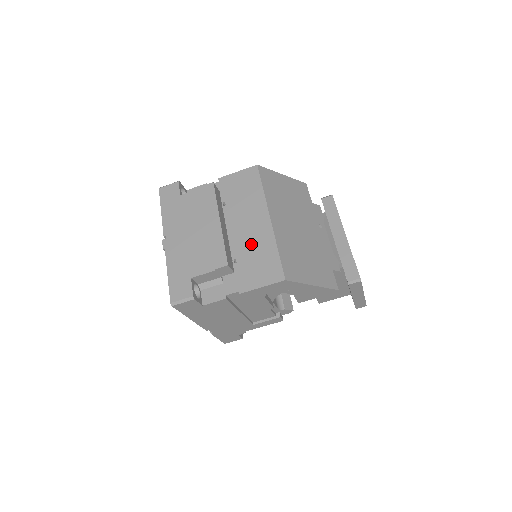
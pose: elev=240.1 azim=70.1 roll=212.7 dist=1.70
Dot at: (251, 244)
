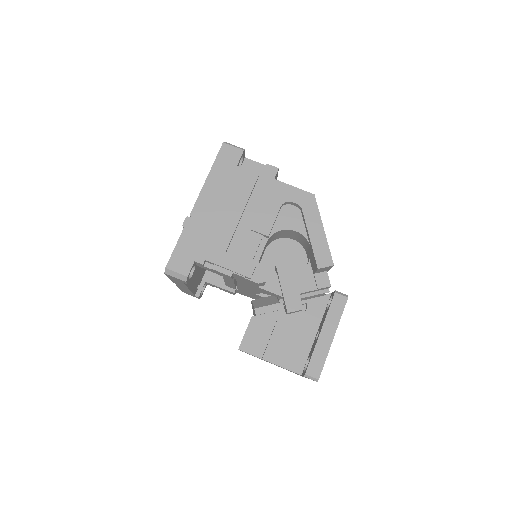
Dot at: occluded
